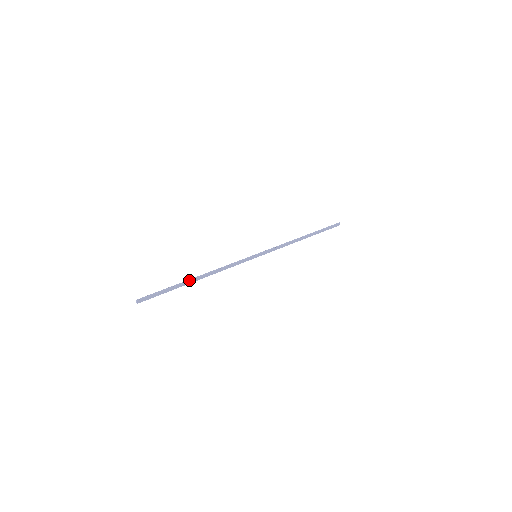
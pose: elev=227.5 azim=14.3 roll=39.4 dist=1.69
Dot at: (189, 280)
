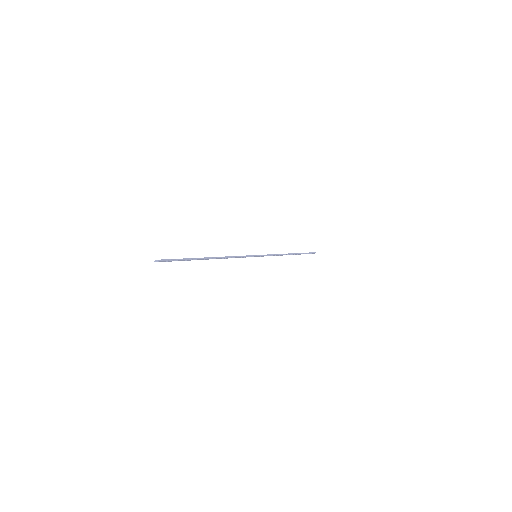
Dot at: (205, 258)
